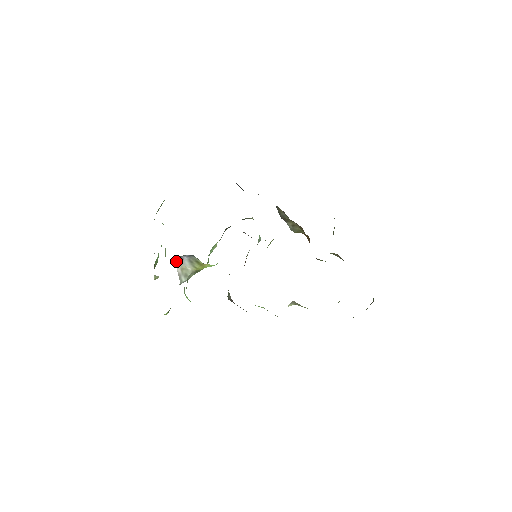
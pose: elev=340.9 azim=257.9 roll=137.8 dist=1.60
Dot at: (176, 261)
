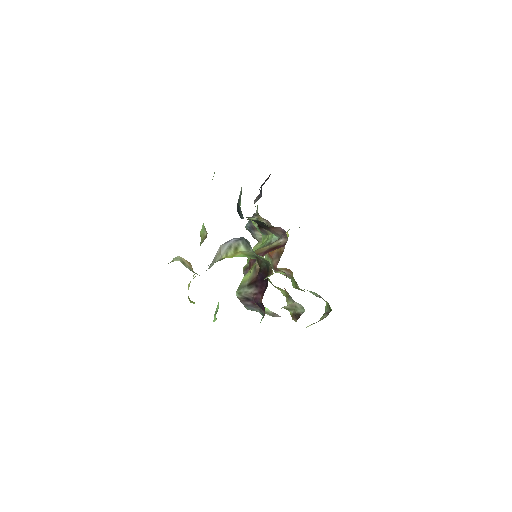
Dot at: occluded
